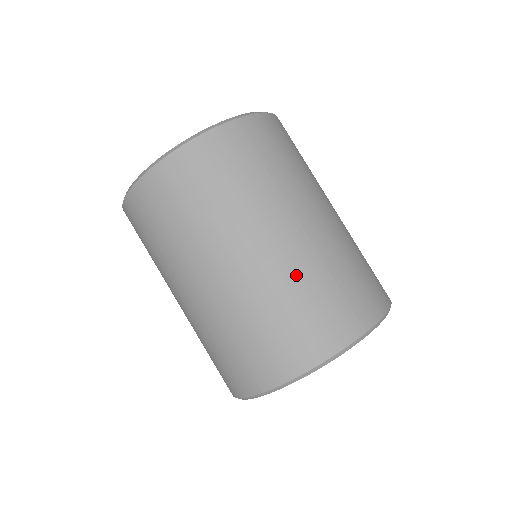
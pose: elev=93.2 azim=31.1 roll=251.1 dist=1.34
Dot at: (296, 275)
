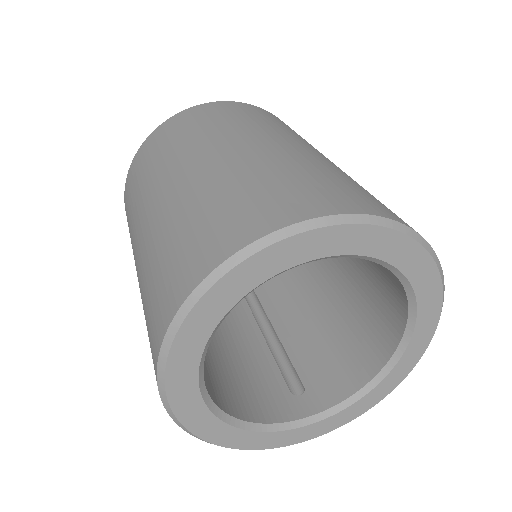
Dot at: (244, 169)
